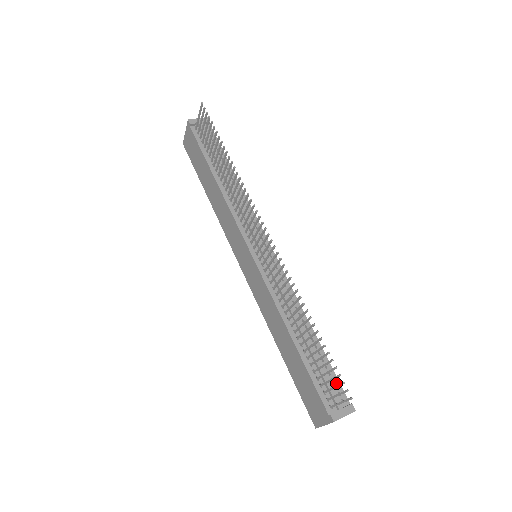
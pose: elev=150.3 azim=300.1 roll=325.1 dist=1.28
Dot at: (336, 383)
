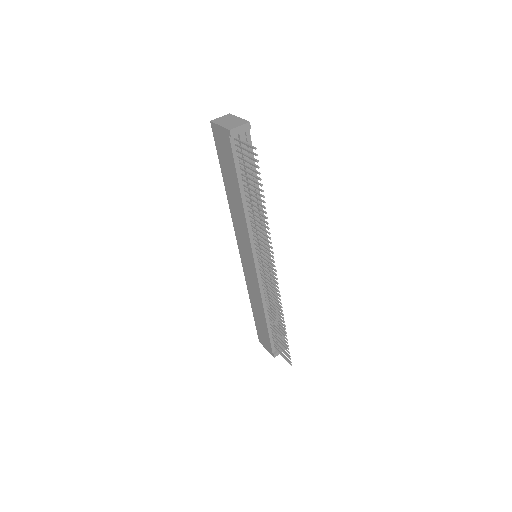
Dot at: (282, 336)
